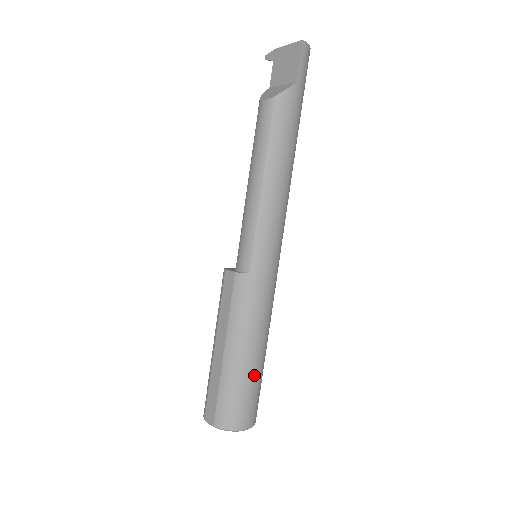
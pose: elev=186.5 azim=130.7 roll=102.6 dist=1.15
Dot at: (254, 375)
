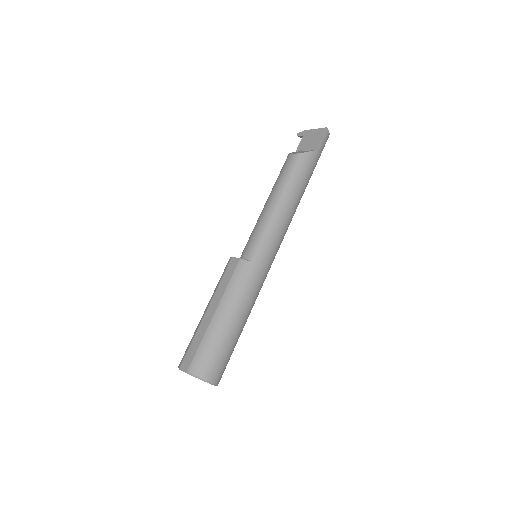
Dot at: (231, 340)
